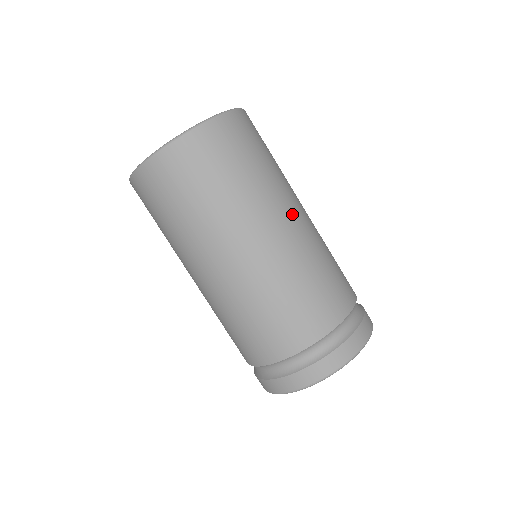
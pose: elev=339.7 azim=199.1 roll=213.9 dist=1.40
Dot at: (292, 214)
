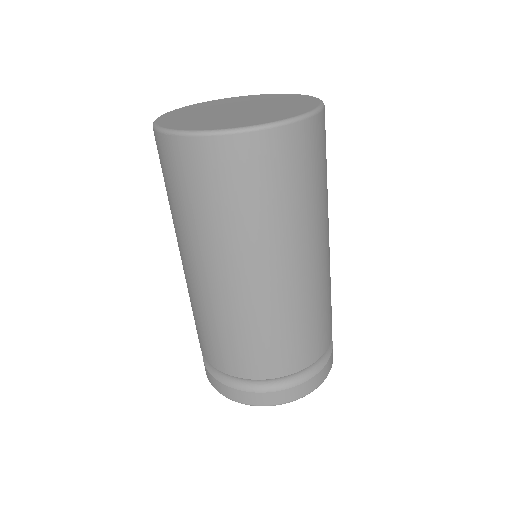
Dot at: (282, 269)
